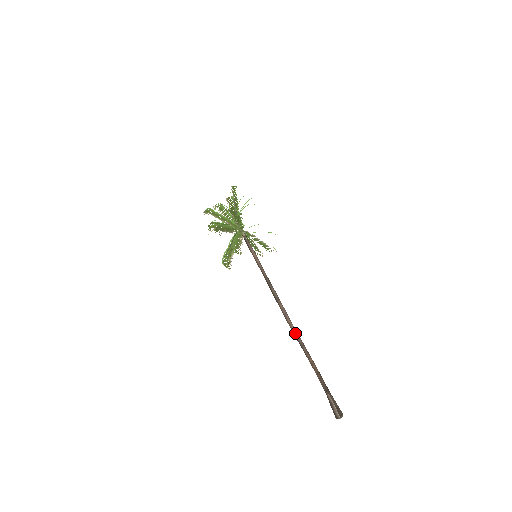
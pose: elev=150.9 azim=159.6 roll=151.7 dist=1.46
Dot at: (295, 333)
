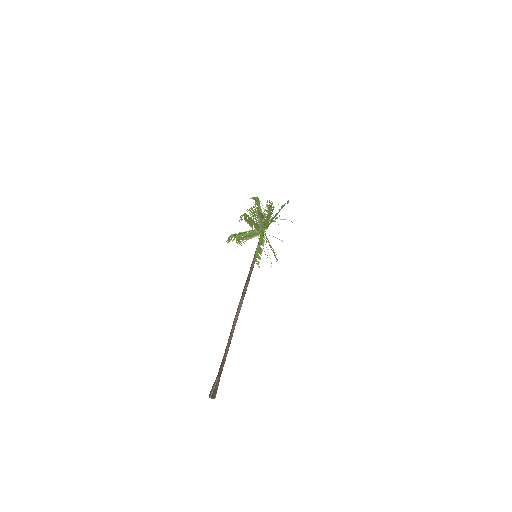
Dot at: (234, 324)
